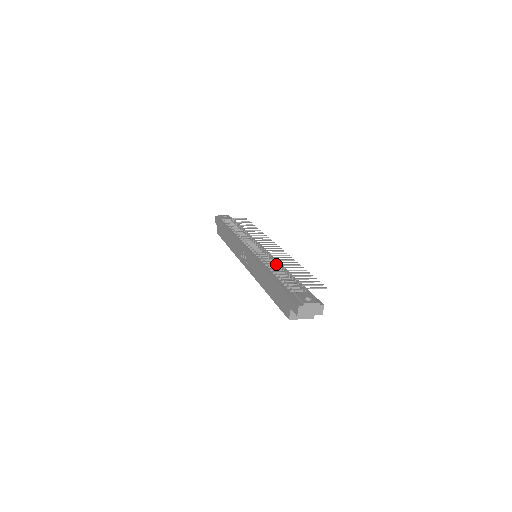
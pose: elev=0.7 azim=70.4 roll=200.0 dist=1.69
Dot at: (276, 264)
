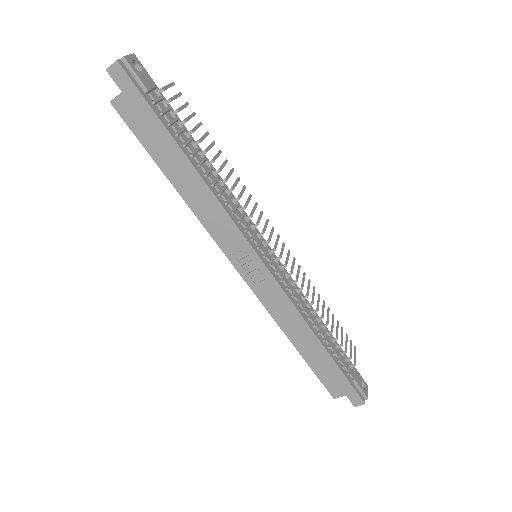
Dot at: (306, 302)
